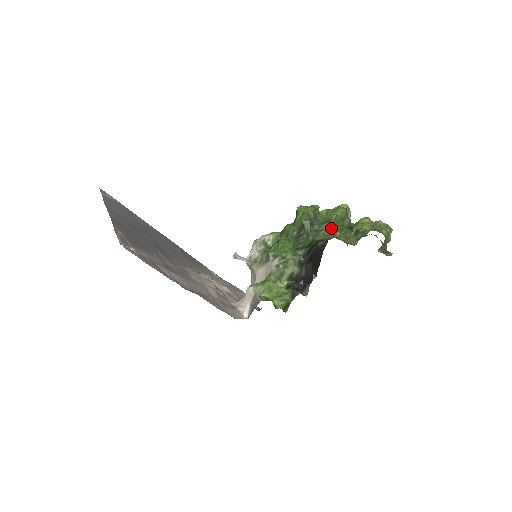
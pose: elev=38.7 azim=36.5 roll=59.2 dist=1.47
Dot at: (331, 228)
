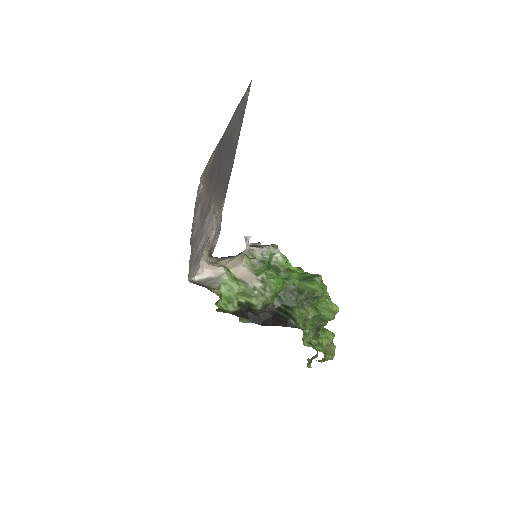
Dot at: (311, 317)
